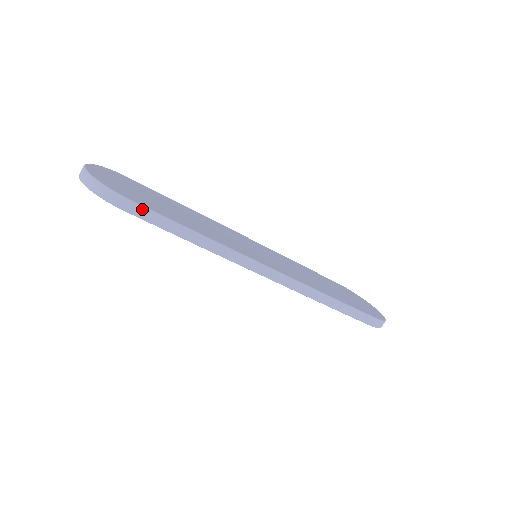
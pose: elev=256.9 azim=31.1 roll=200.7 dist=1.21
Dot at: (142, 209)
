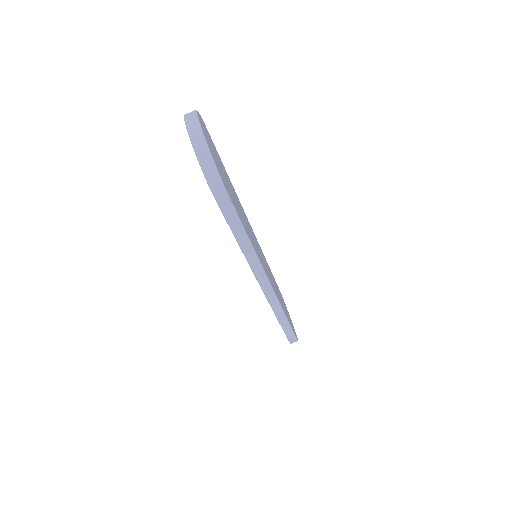
Dot at: (230, 205)
